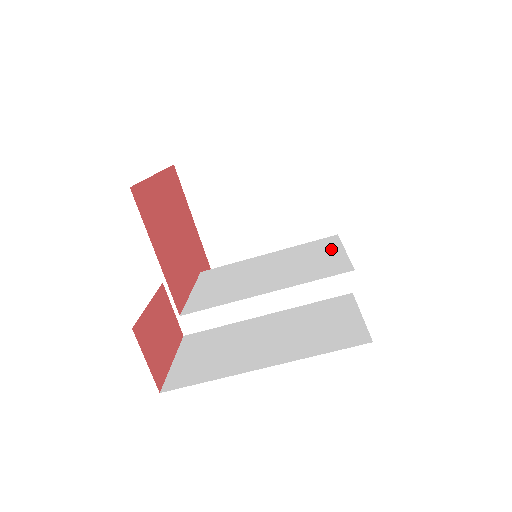
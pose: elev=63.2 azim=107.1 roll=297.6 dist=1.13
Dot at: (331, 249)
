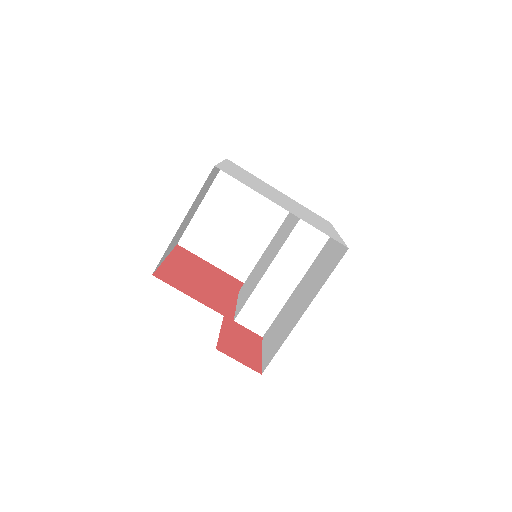
Dot at: (291, 217)
